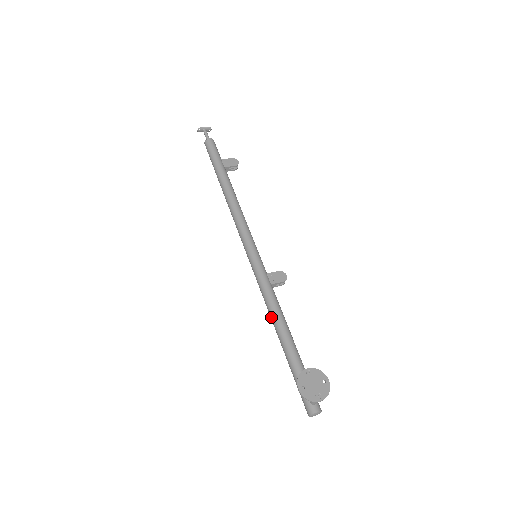
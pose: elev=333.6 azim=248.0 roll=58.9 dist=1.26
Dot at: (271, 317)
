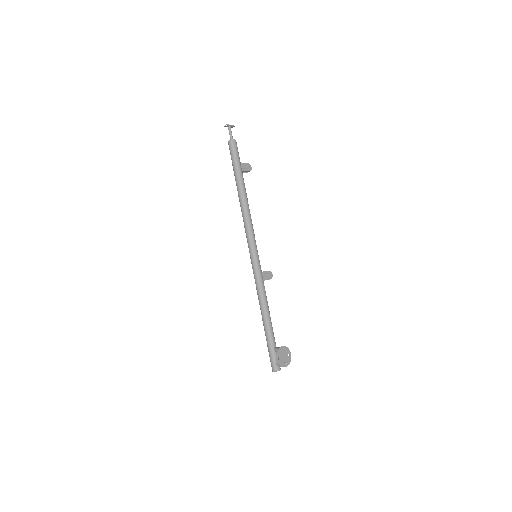
Dot at: (261, 305)
